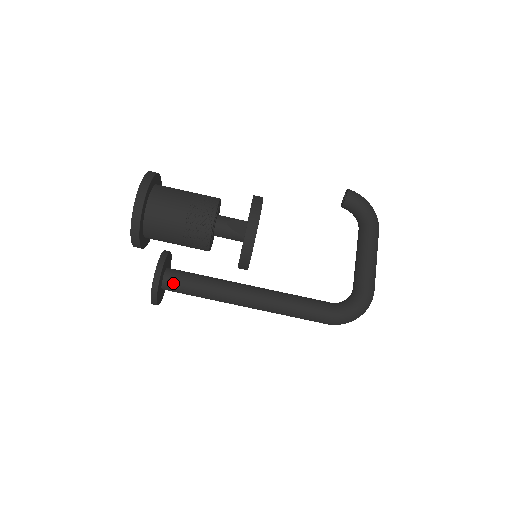
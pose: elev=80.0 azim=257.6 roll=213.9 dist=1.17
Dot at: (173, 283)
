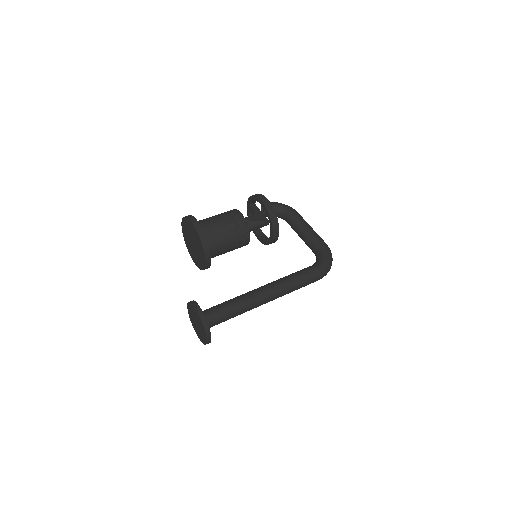
Dot at: (211, 317)
